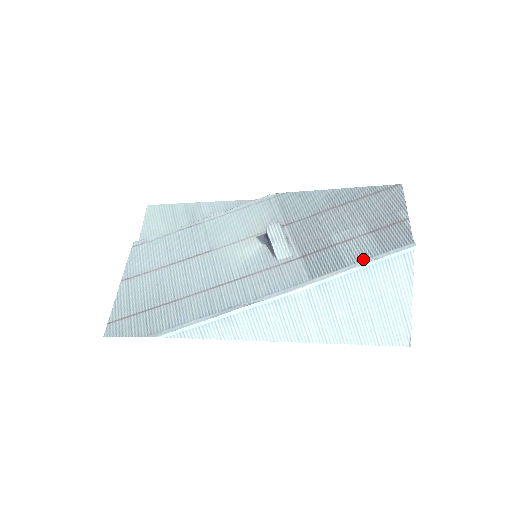
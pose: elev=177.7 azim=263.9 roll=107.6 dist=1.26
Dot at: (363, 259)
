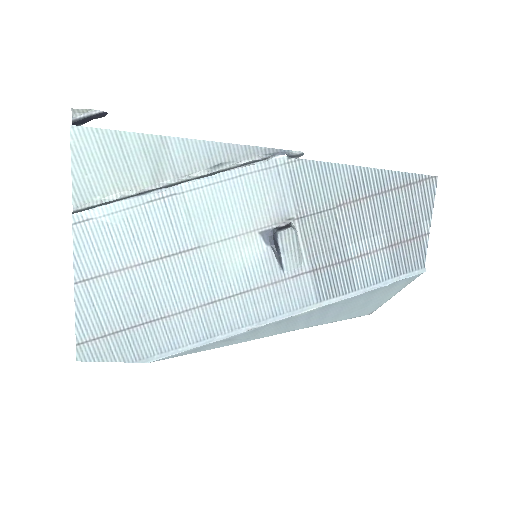
Dot at: (374, 283)
